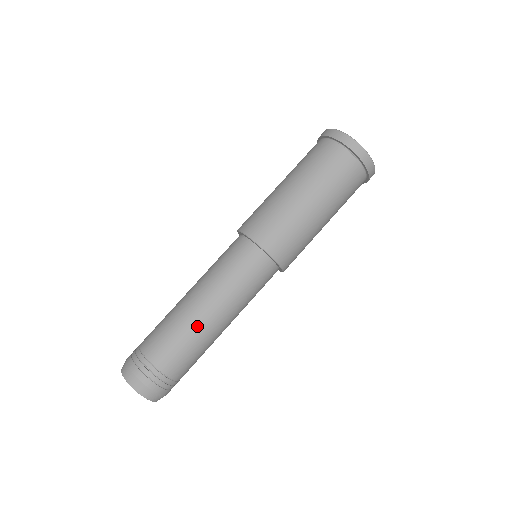
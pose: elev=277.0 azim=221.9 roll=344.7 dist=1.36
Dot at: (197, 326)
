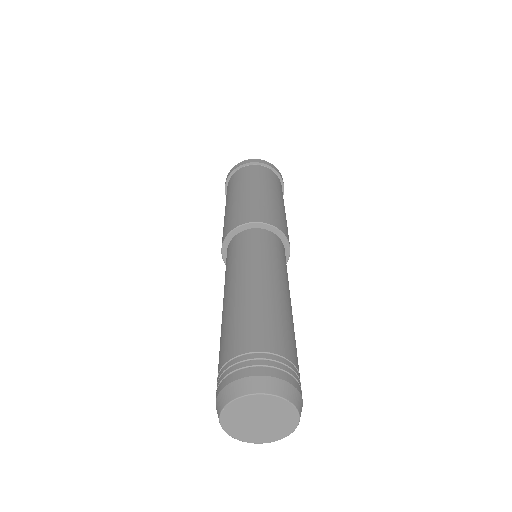
Dot at: (251, 296)
